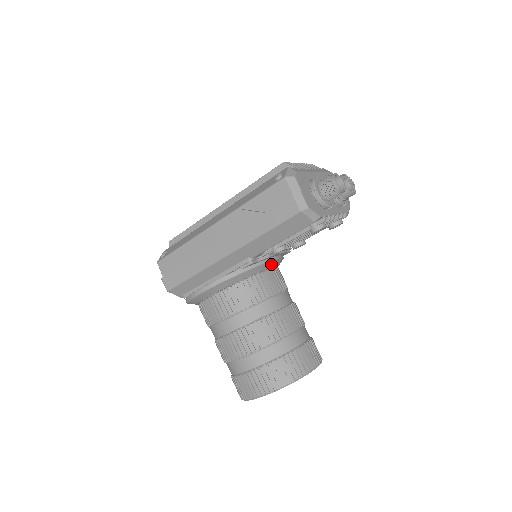
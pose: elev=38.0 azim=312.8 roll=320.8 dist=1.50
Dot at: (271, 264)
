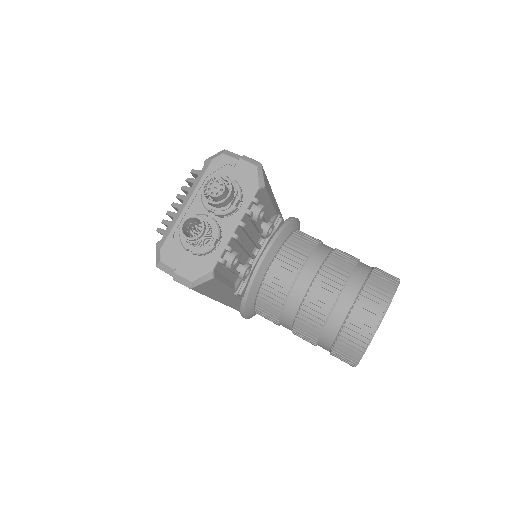
Dot at: (265, 264)
